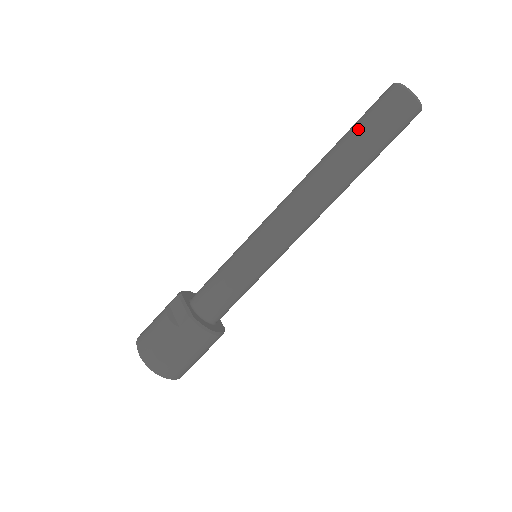
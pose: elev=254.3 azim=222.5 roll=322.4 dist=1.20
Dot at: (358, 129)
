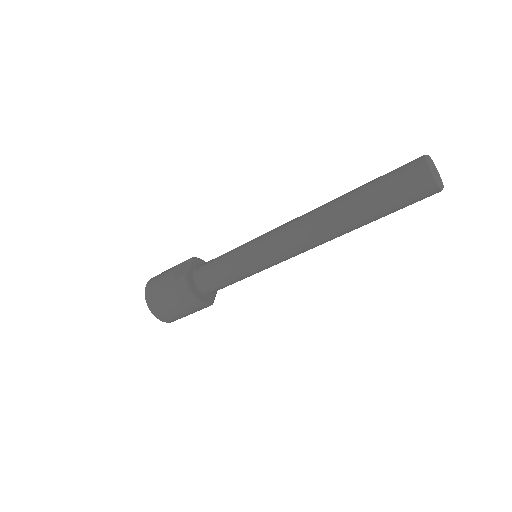
Dot at: (372, 183)
